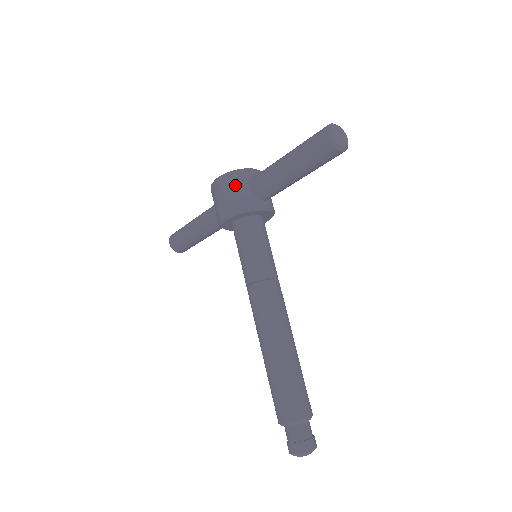
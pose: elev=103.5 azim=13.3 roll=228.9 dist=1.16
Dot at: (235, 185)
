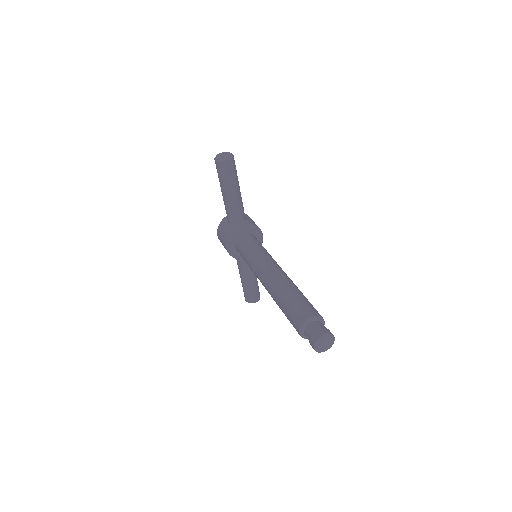
Dot at: (222, 229)
